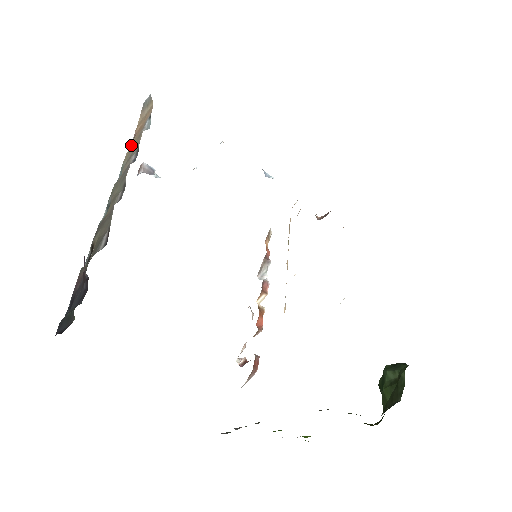
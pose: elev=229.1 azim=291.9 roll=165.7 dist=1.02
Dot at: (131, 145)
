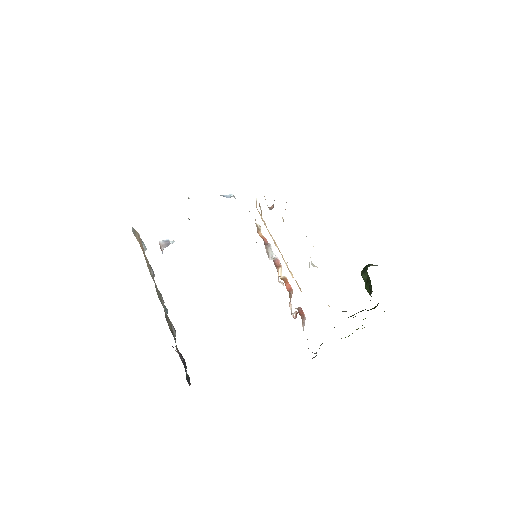
Dot at: (146, 261)
